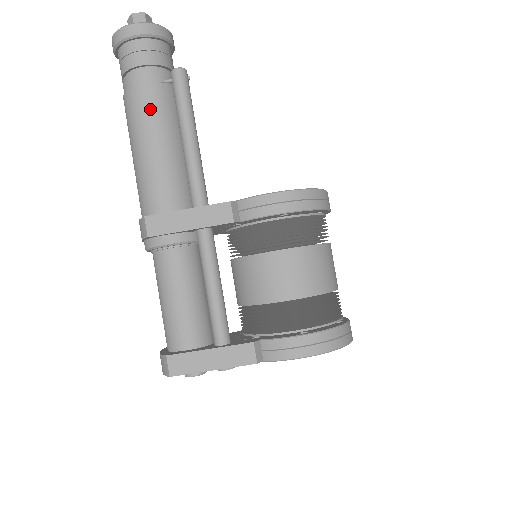
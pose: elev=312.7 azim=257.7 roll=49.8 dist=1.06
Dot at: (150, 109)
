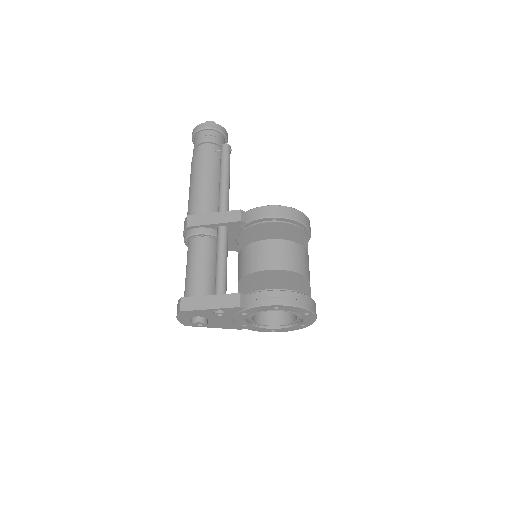
Dot at: (205, 163)
